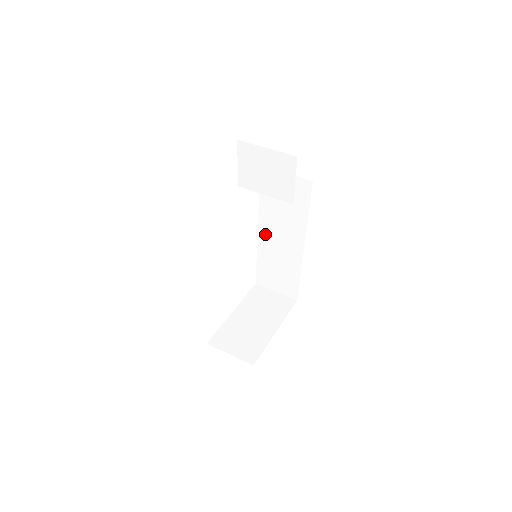
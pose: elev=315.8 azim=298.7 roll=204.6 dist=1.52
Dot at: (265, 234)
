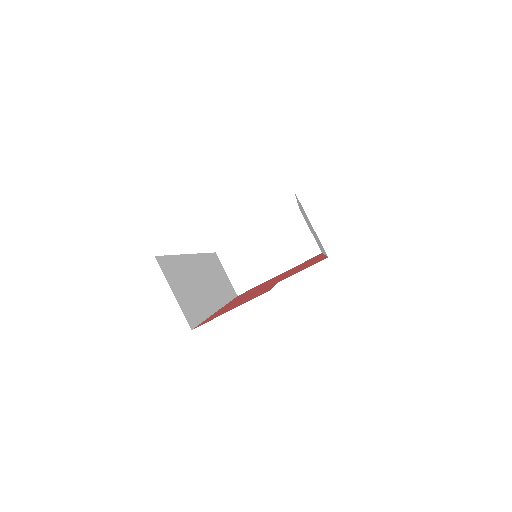
Dot at: occluded
